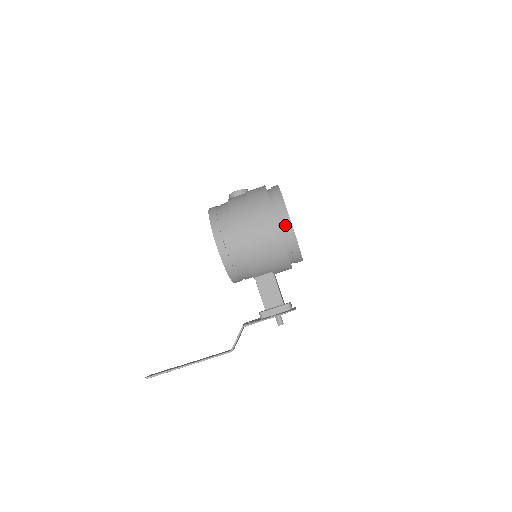
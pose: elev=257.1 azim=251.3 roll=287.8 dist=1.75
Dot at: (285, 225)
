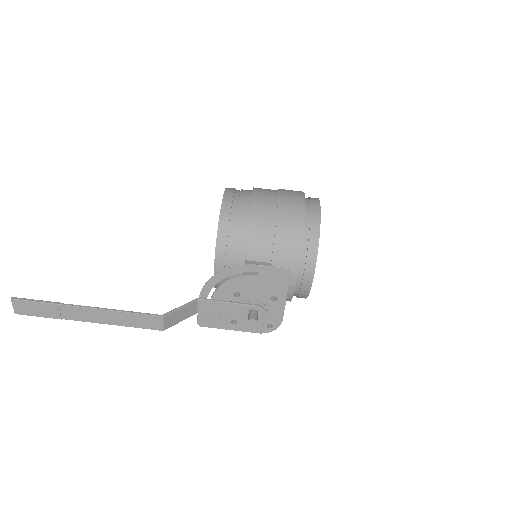
Dot at: (312, 207)
